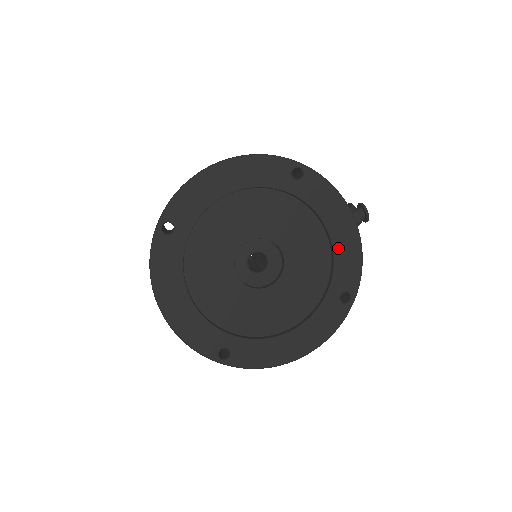
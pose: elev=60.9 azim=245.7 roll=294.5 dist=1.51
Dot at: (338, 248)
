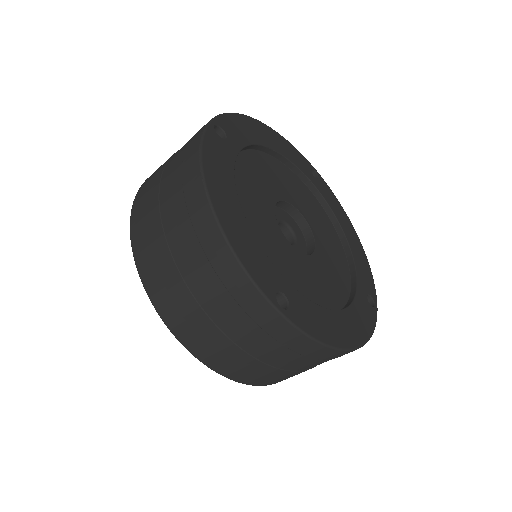
Dot at: (354, 250)
